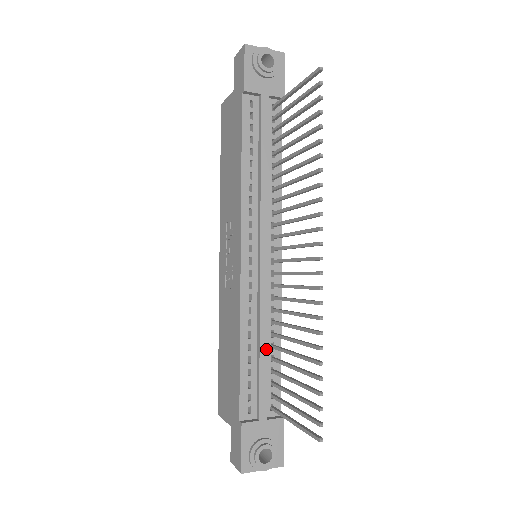
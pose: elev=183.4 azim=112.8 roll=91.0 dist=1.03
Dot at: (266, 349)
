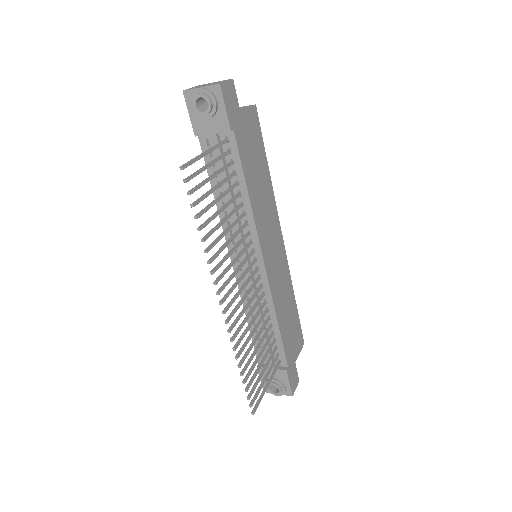
Dot at: occluded
